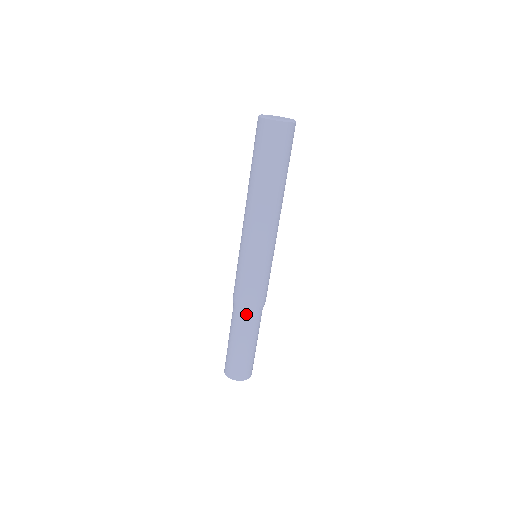
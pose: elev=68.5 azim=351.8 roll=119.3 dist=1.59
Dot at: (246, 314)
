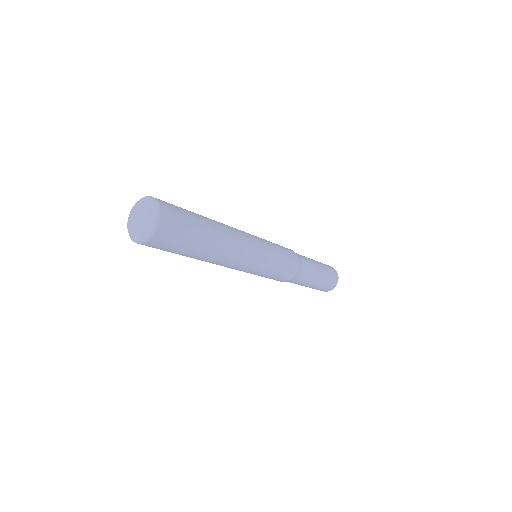
Dot at: occluded
